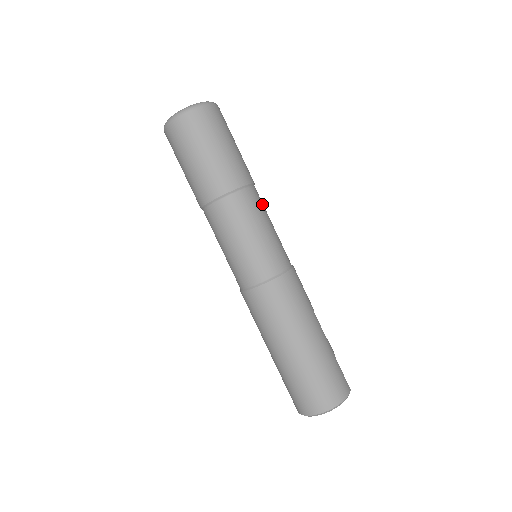
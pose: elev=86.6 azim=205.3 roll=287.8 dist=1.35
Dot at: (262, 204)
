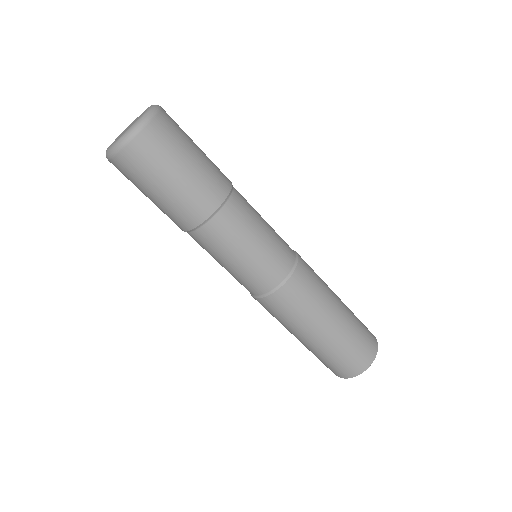
Dot at: (247, 202)
